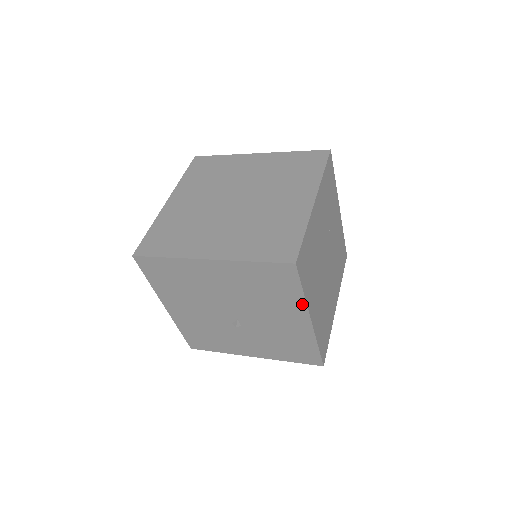
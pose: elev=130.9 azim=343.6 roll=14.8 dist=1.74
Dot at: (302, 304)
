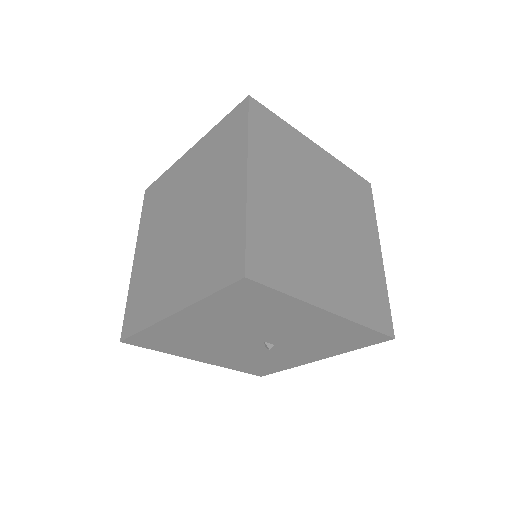
Dot at: (301, 304)
